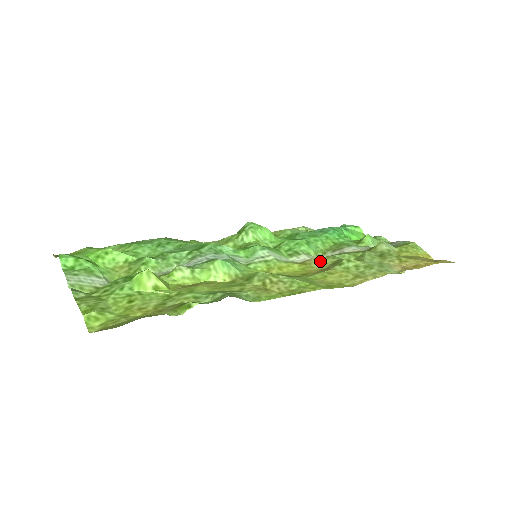
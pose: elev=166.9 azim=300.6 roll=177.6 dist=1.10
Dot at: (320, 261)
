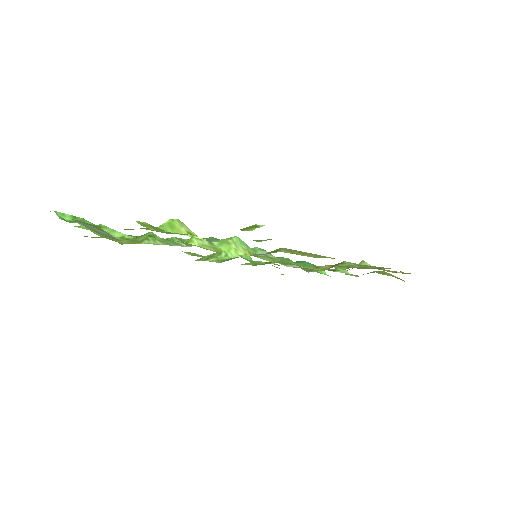
Dot at: (317, 267)
